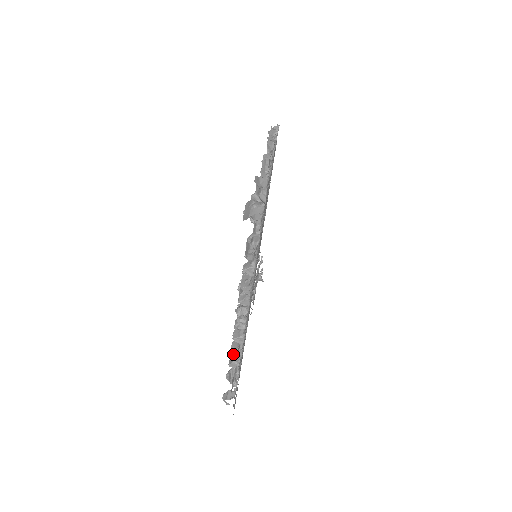
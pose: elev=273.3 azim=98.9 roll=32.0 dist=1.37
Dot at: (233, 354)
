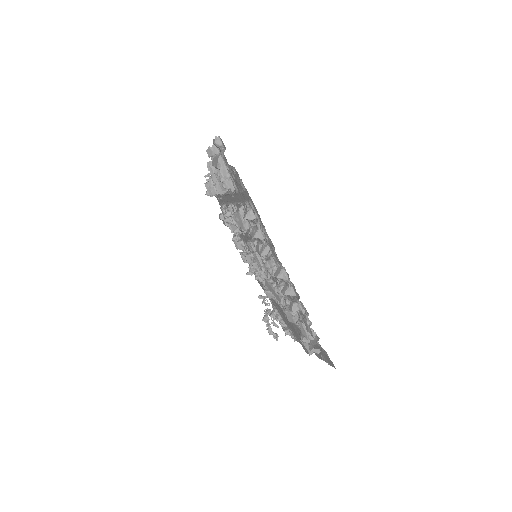
Dot at: occluded
